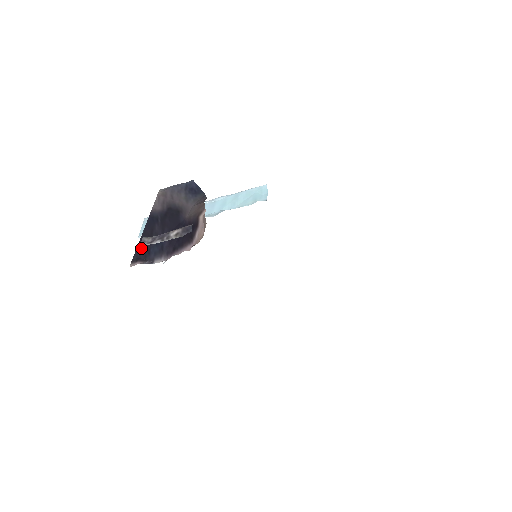
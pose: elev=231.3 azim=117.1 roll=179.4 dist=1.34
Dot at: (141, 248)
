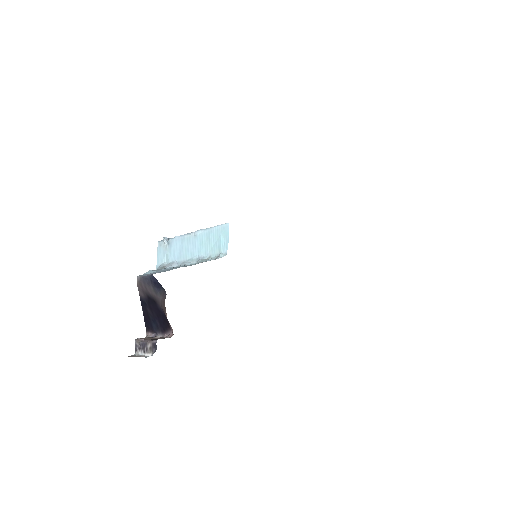
Dot at: (147, 322)
